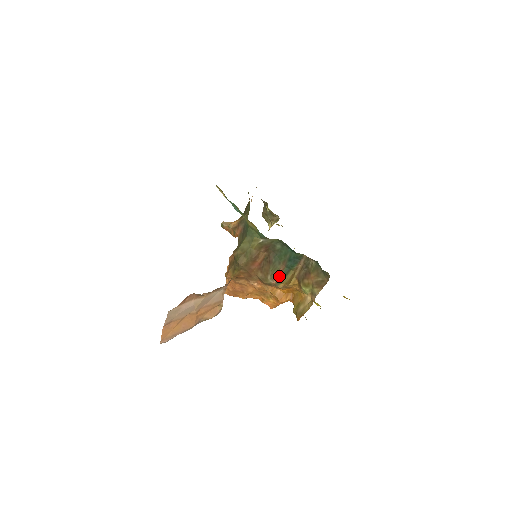
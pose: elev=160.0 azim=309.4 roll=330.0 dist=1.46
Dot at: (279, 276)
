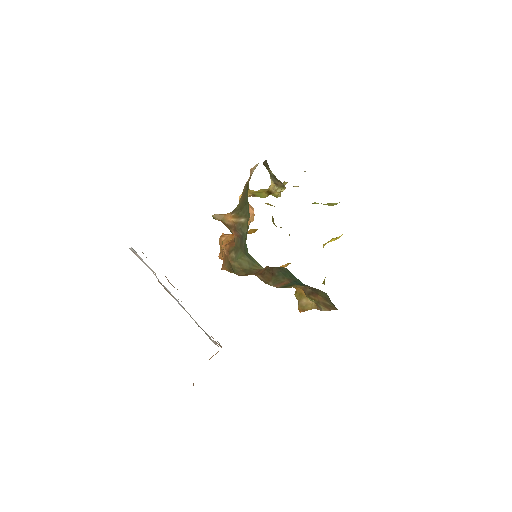
Dot at: (282, 285)
